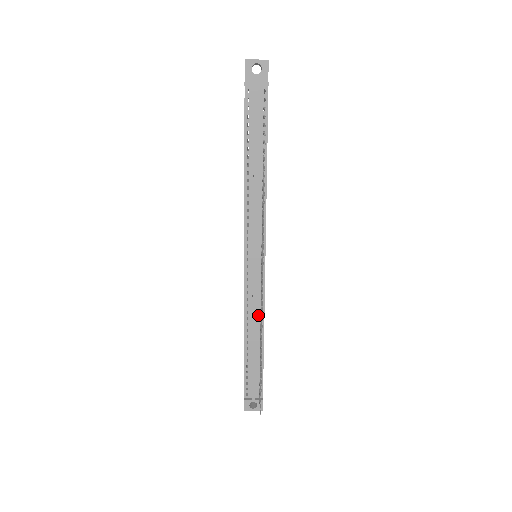
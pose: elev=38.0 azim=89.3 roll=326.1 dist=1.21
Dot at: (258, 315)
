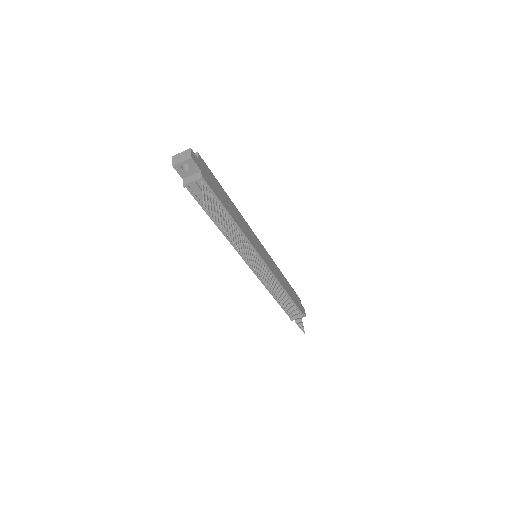
Dot at: occluded
